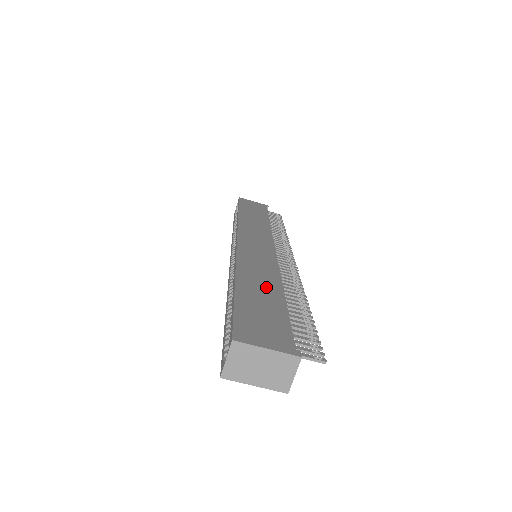
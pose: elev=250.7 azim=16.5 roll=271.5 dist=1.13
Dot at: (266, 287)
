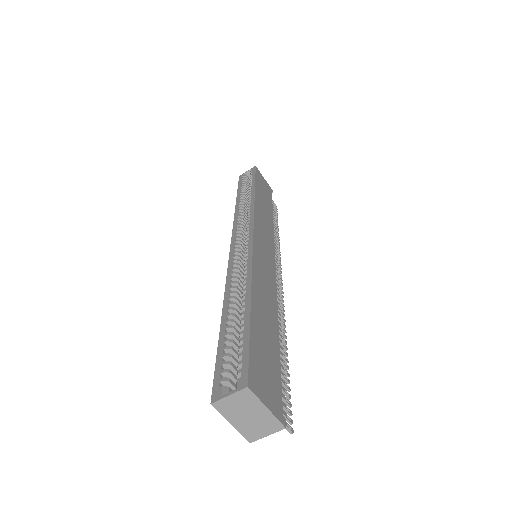
Dot at: (269, 317)
